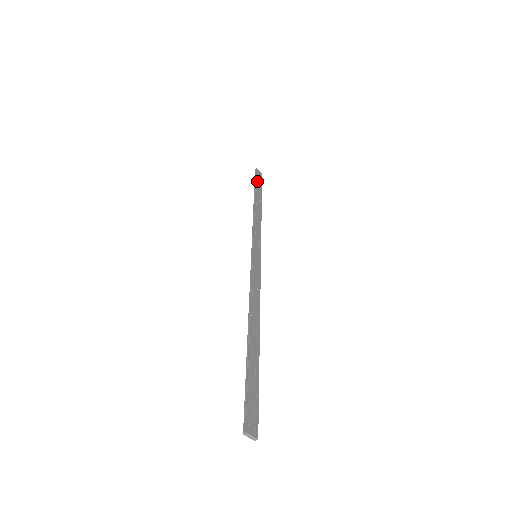
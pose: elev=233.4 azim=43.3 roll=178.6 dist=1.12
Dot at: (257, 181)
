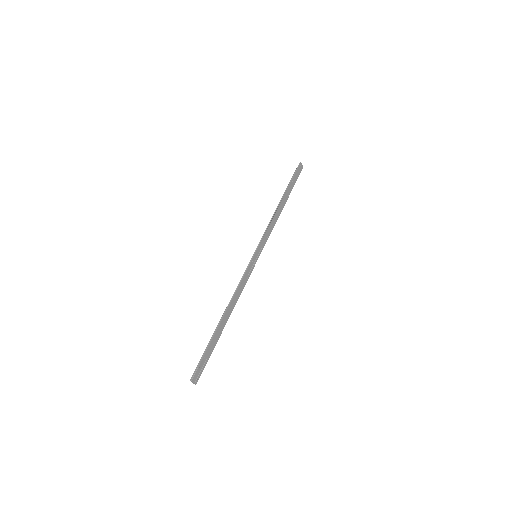
Dot at: (294, 178)
